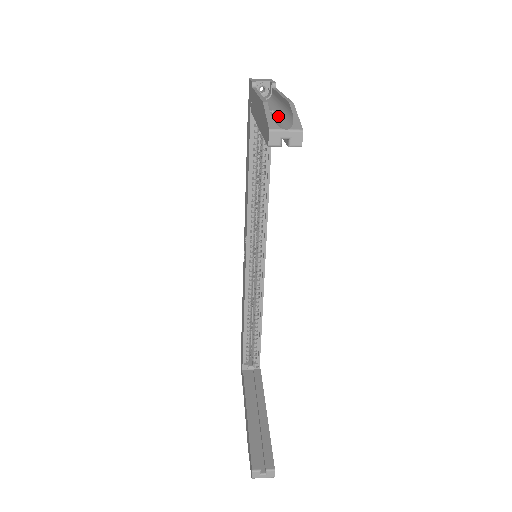
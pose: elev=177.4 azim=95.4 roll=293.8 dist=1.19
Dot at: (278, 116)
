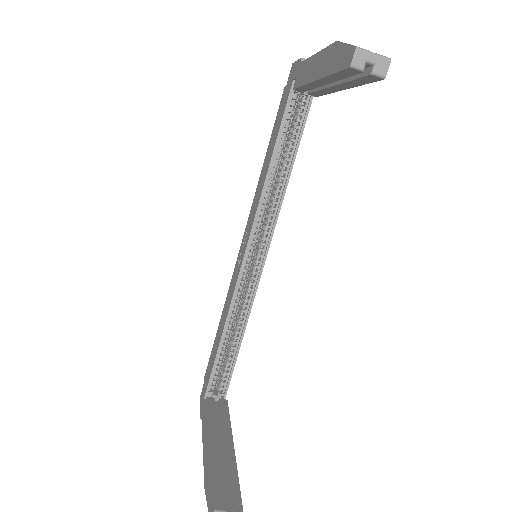
Dot at: occluded
